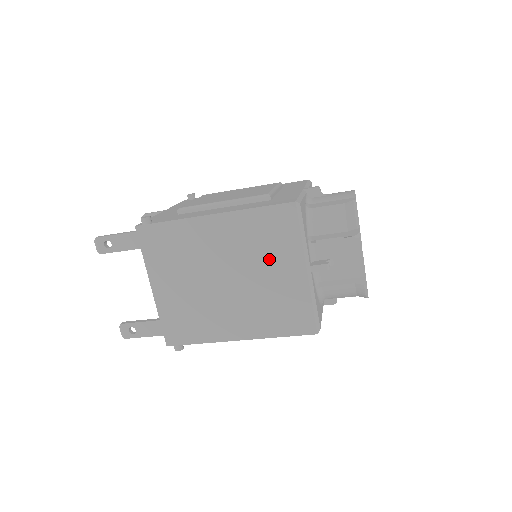
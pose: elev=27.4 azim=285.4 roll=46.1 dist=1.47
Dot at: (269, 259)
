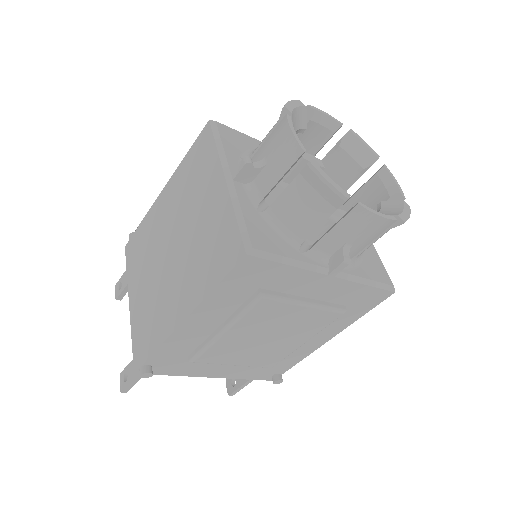
Dot at: (197, 196)
